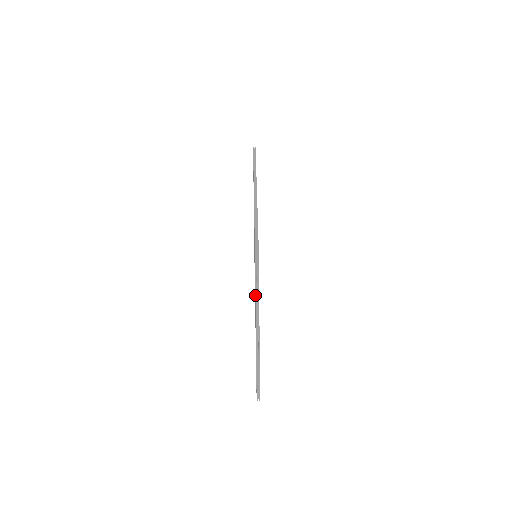
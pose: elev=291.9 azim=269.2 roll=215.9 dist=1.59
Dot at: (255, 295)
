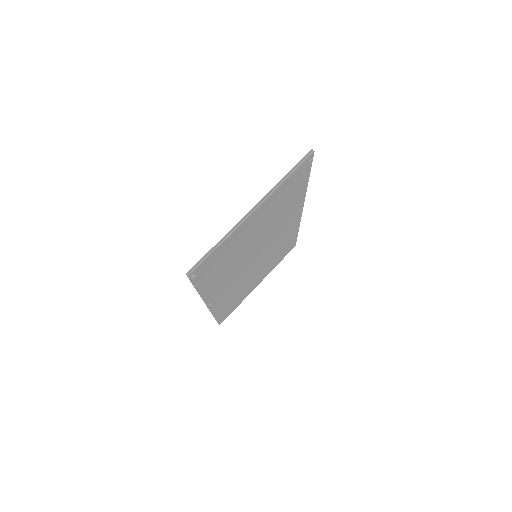
Dot at: (287, 173)
